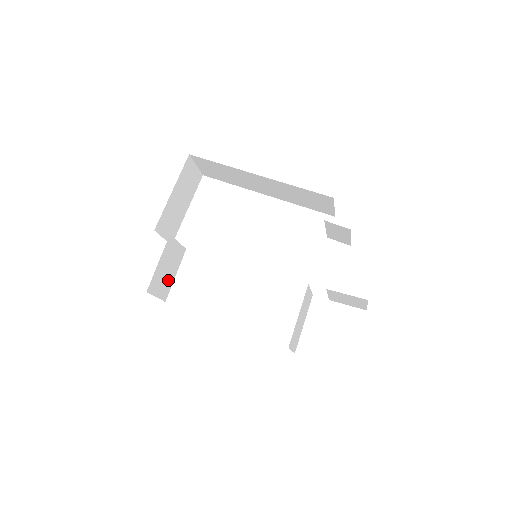
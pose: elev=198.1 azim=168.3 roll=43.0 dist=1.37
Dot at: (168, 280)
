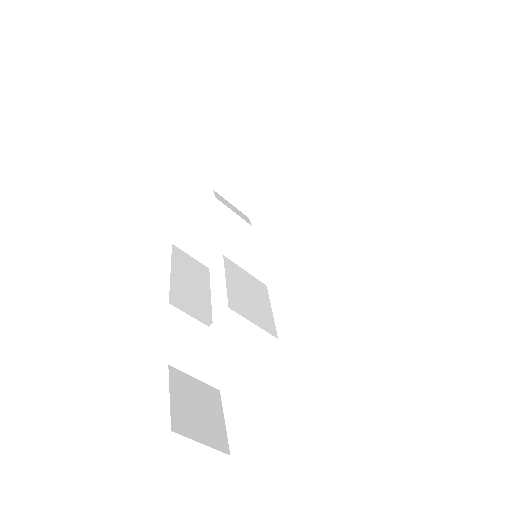
Dot at: (215, 247)
